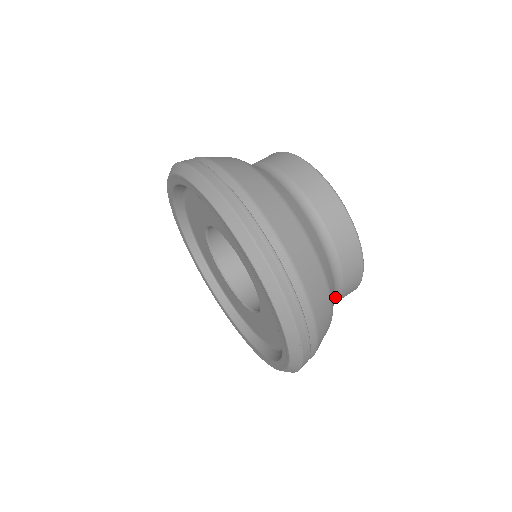
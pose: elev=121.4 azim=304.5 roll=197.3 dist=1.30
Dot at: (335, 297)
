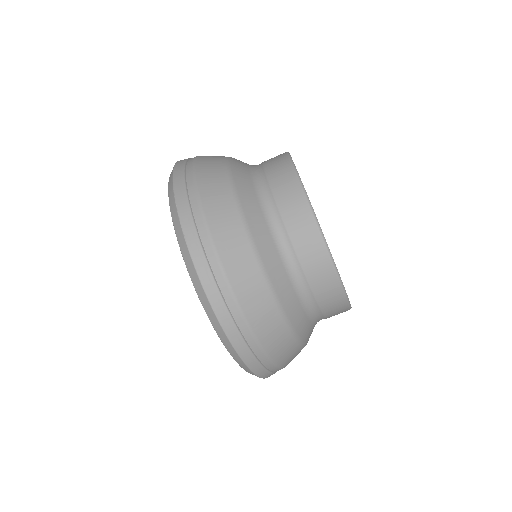
Dot at: occluded
